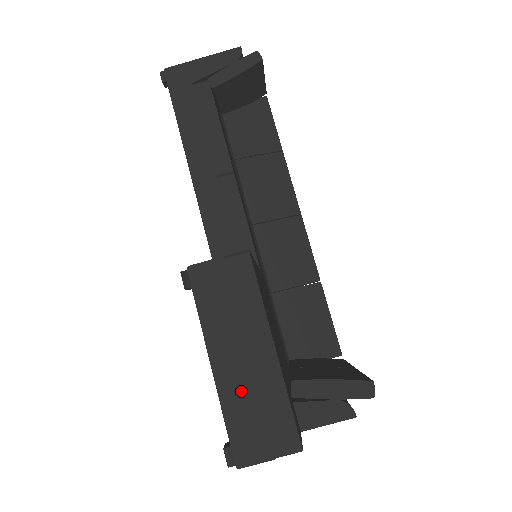
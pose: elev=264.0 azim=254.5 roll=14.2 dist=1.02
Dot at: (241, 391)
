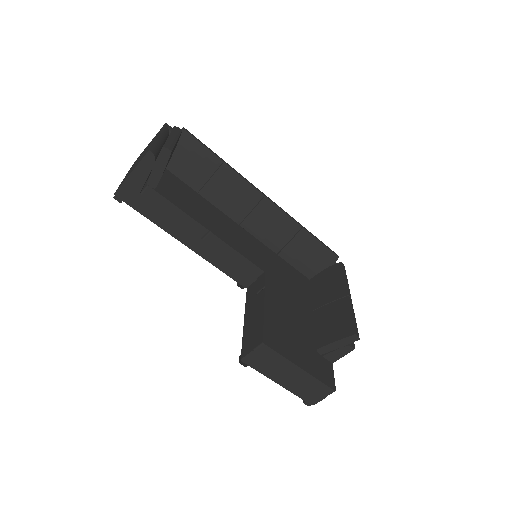
Dot at: (297, 386)
